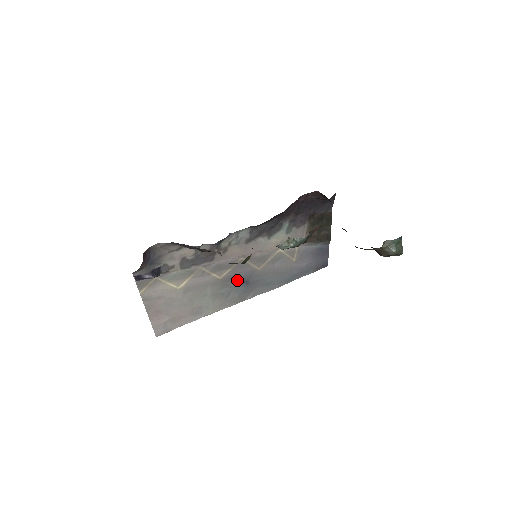
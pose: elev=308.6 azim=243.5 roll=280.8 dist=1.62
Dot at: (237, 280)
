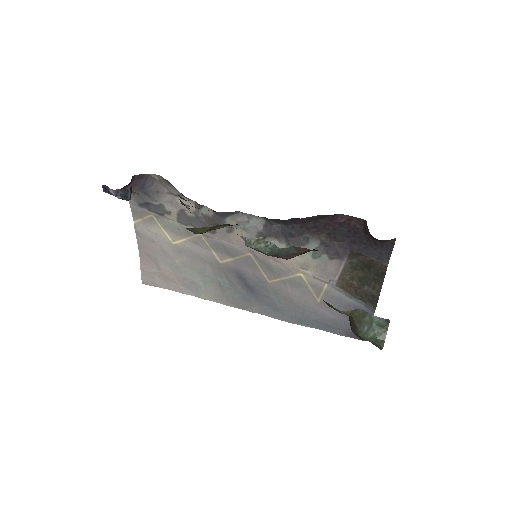
Dot at: (240, 278)
